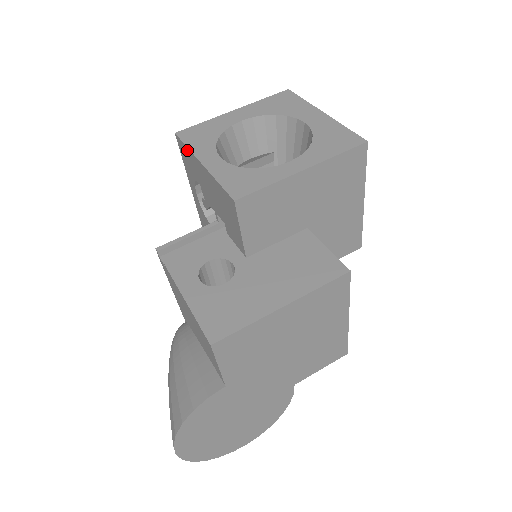
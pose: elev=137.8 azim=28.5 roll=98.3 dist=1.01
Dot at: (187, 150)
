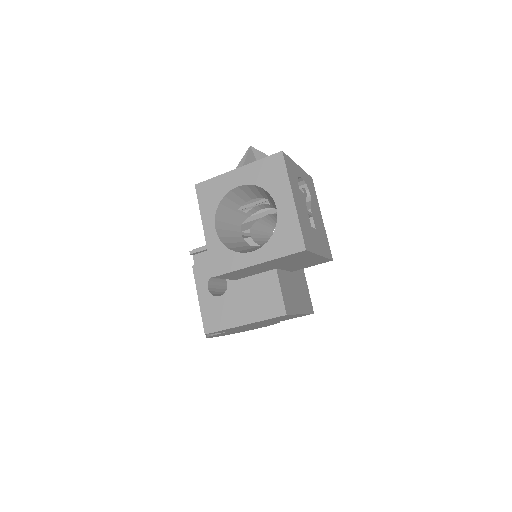
Dot at: (200, 206)
